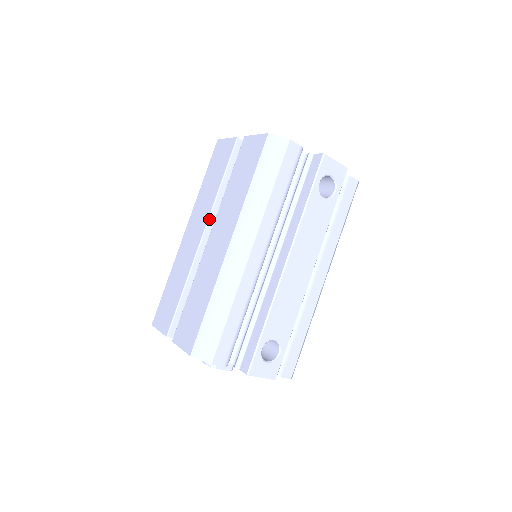
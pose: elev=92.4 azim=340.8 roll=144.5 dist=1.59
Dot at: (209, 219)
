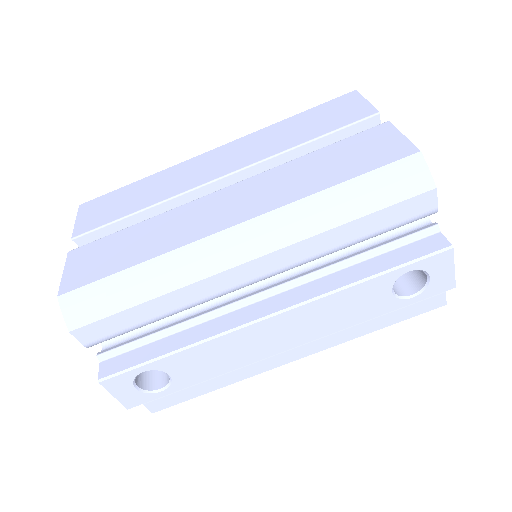
Dot at: (248, 167)
